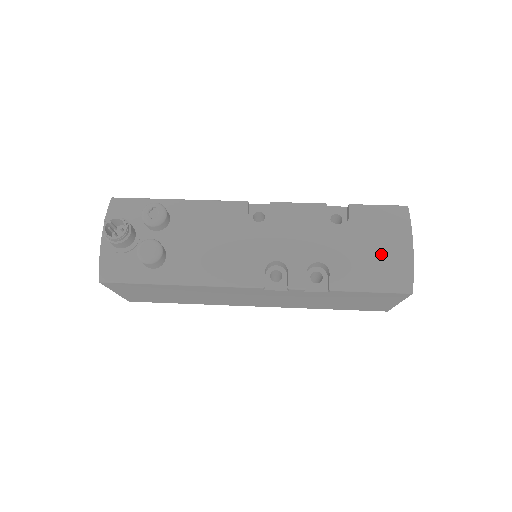
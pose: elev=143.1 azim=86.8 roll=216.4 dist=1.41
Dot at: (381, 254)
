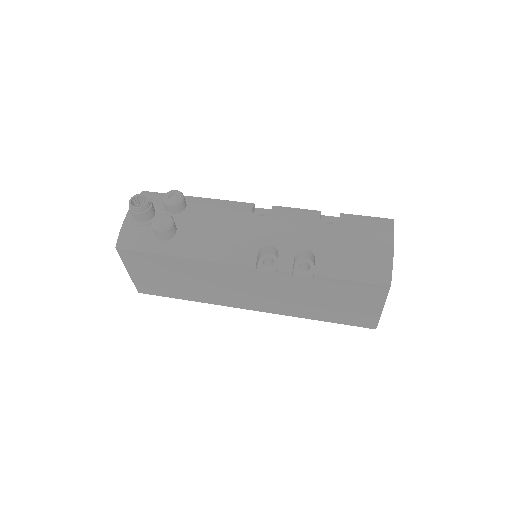
Dot at: (364, 249)
